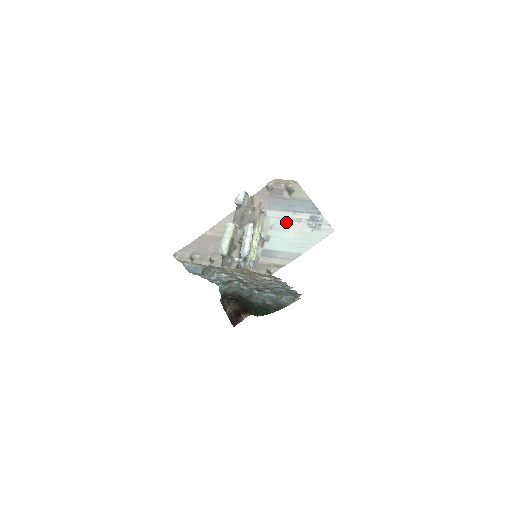
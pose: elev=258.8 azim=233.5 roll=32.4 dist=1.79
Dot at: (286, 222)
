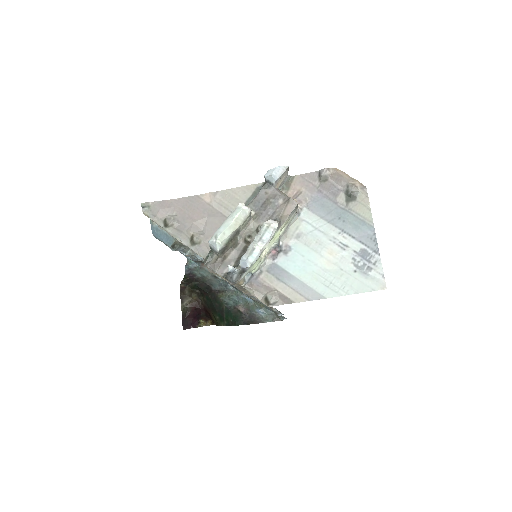
Dot at: (323, 239)
